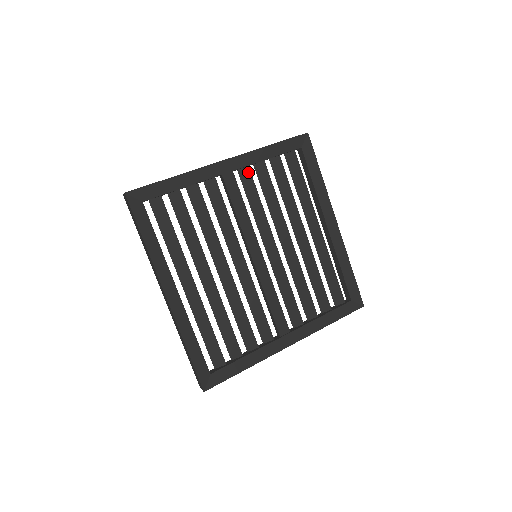
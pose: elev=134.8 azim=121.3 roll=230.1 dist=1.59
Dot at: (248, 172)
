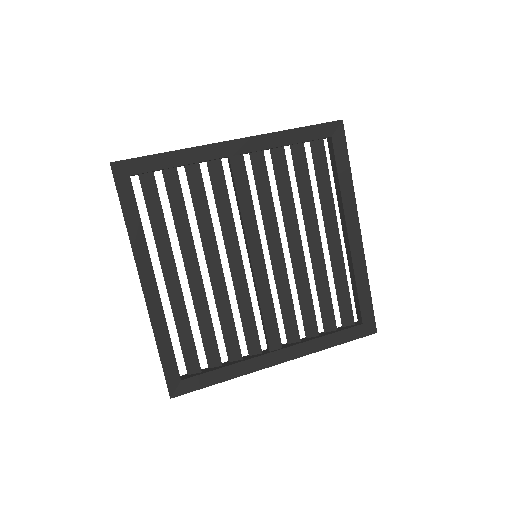
Dot at: (262, 157)
